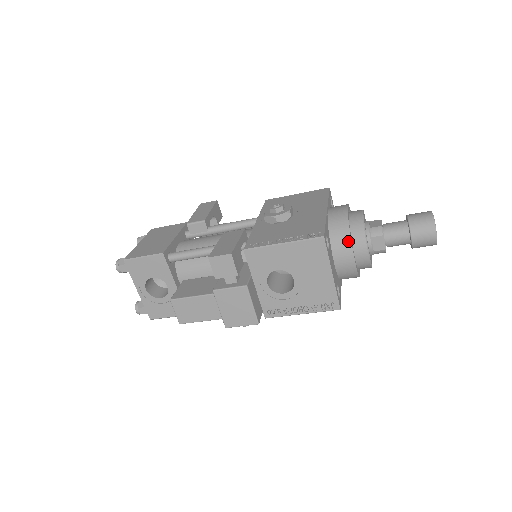
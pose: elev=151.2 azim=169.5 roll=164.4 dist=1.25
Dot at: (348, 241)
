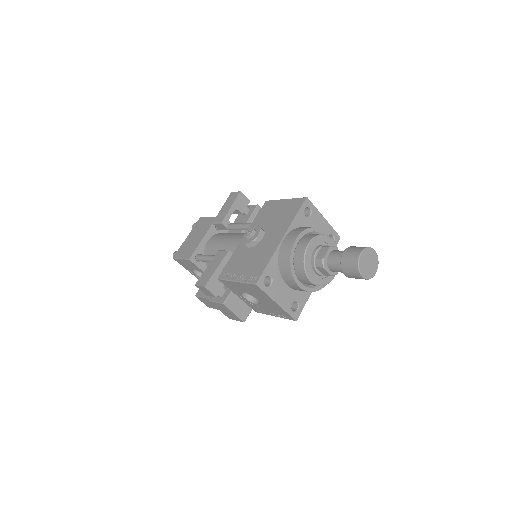
Dot at: (290, 275)
